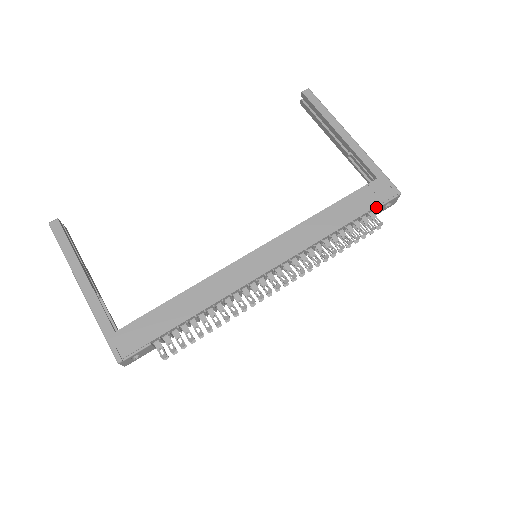
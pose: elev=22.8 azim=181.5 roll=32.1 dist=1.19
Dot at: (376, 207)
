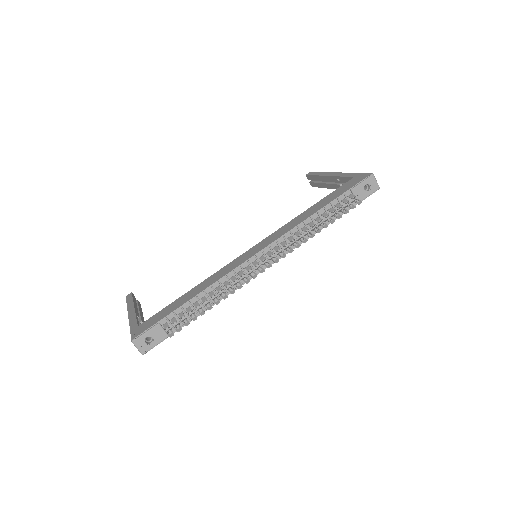
Dot at: (351, 189)
